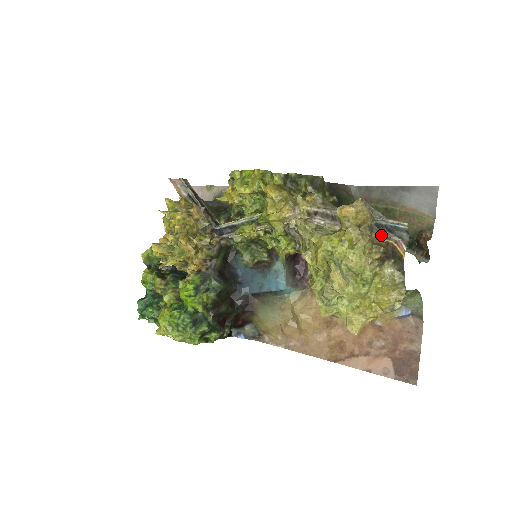
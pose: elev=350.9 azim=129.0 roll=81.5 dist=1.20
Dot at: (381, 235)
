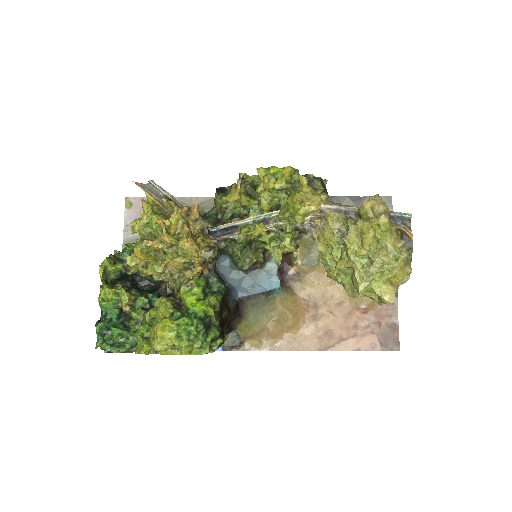
Dot at: occluded
